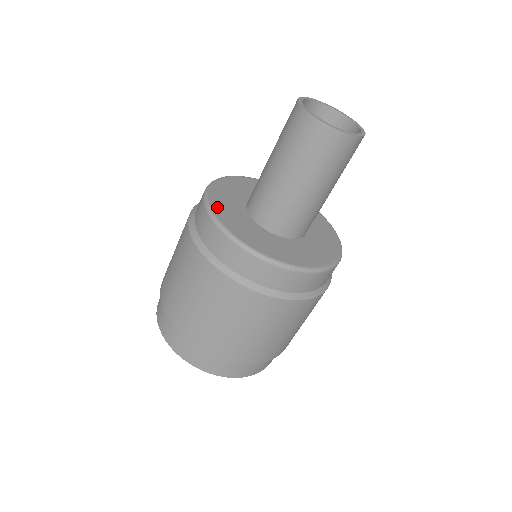
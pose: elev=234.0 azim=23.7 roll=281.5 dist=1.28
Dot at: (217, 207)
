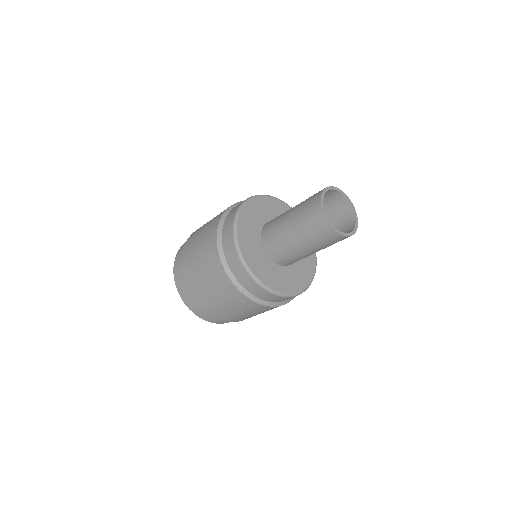
Dot at: (262, 277)
